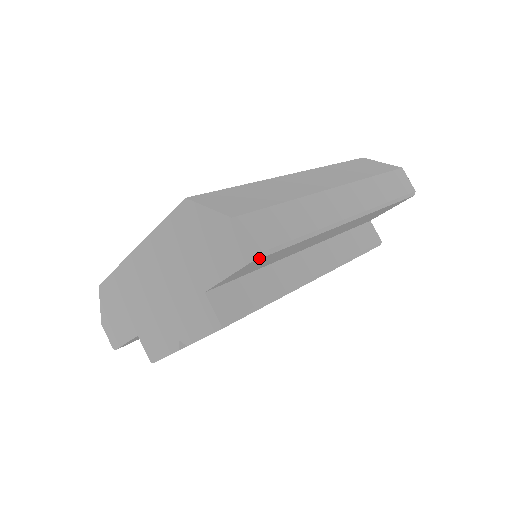
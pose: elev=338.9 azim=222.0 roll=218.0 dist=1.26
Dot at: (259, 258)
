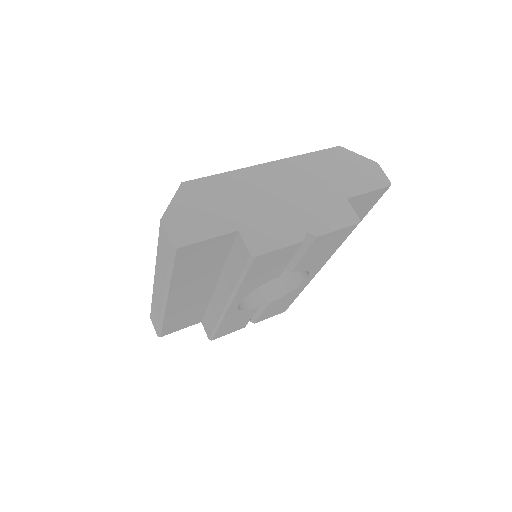
Dot at: occluded
